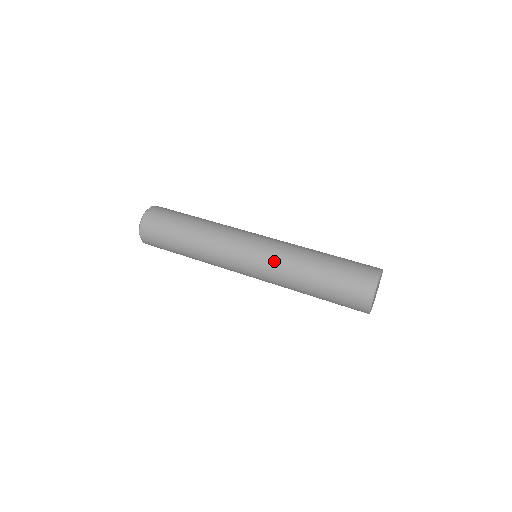
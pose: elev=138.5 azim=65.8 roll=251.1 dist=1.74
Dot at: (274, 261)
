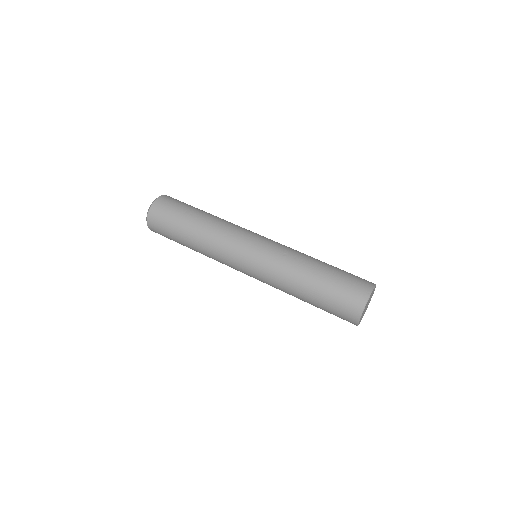
Dot at: (281, 249)
